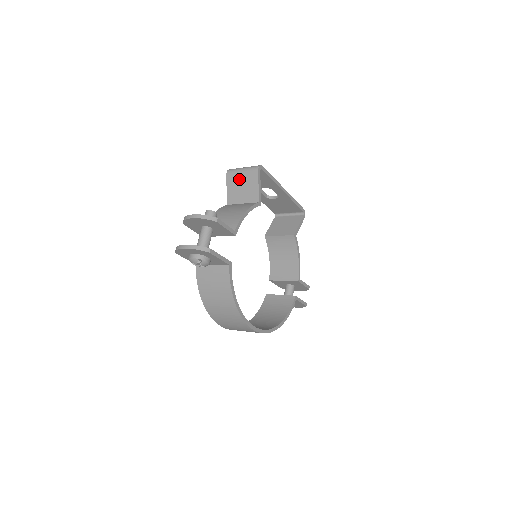
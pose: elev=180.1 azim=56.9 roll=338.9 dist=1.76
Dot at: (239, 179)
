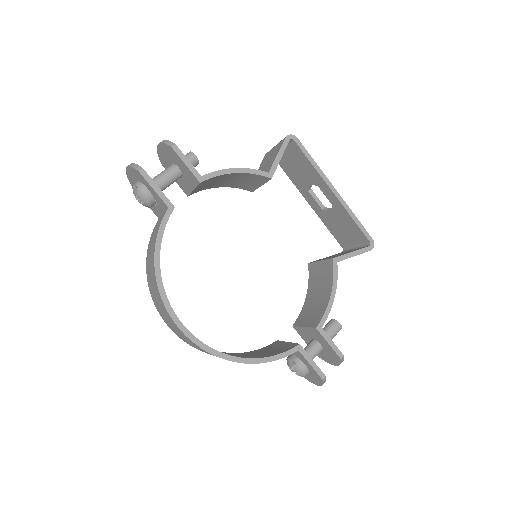
Dot at: (270, 155)
